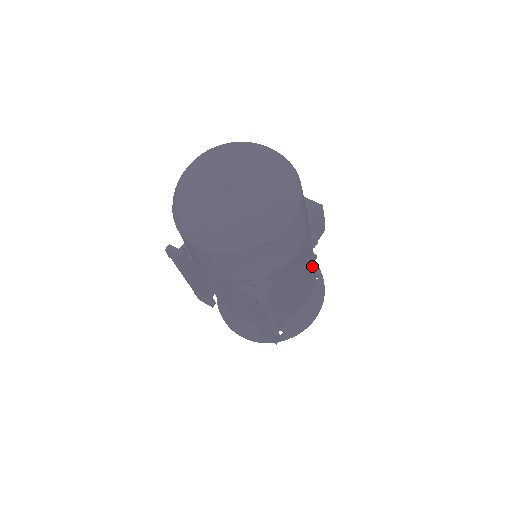
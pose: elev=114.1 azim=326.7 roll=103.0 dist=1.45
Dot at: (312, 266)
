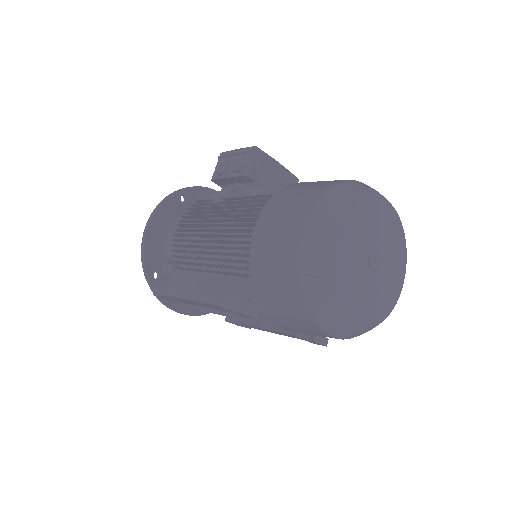
Dot at: occluded
